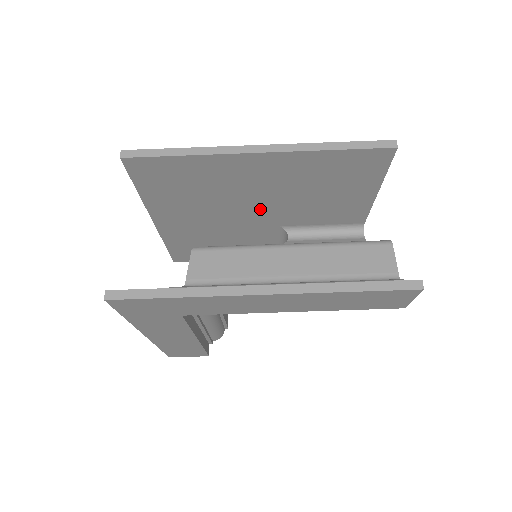
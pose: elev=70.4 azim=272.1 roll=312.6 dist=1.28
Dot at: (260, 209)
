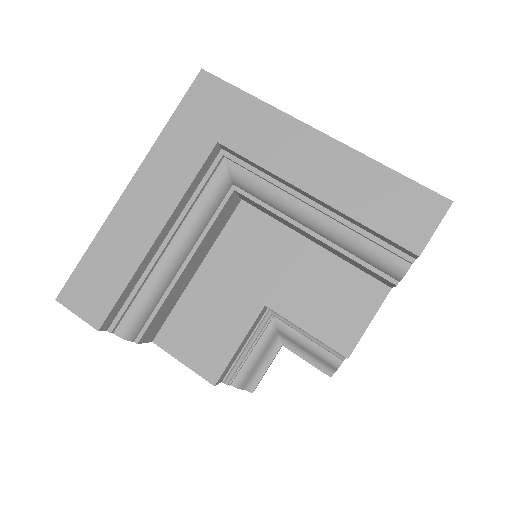
Dot at: occluded
